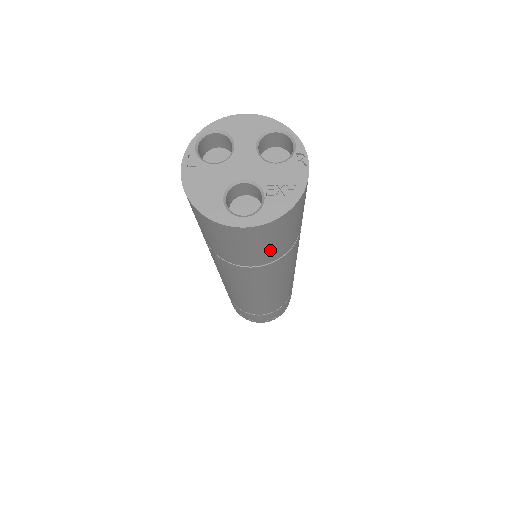
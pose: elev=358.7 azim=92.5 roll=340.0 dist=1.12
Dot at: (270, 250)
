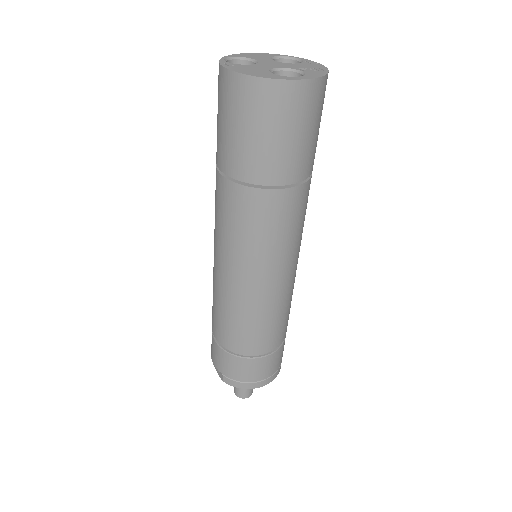
Dot at: (308, 147)
